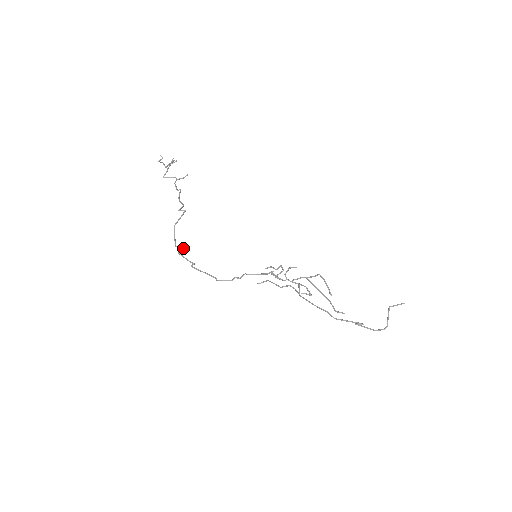
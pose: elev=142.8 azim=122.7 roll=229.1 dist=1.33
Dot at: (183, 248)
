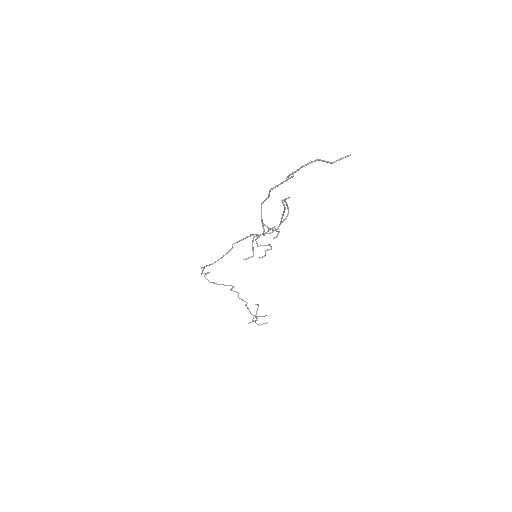
Dot at: (207, 273)
